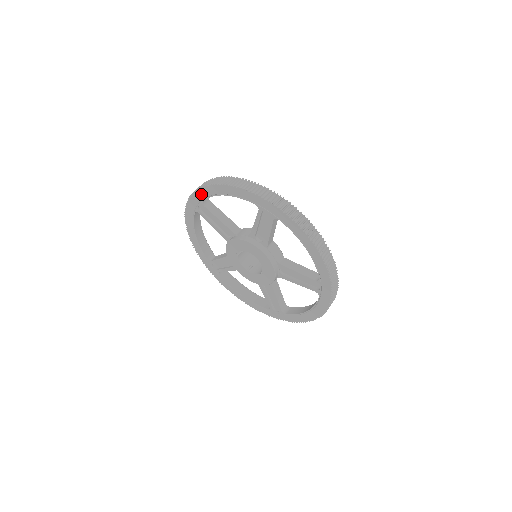
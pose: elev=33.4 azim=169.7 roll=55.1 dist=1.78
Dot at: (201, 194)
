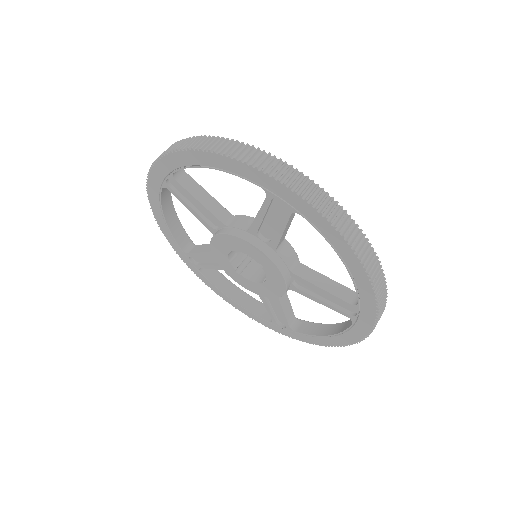
Dot at: (173, 243)
